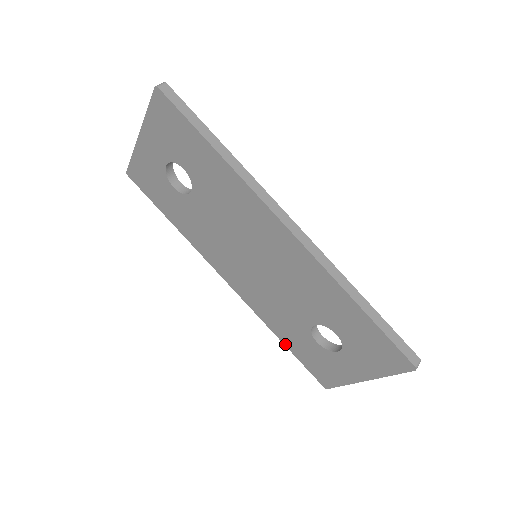
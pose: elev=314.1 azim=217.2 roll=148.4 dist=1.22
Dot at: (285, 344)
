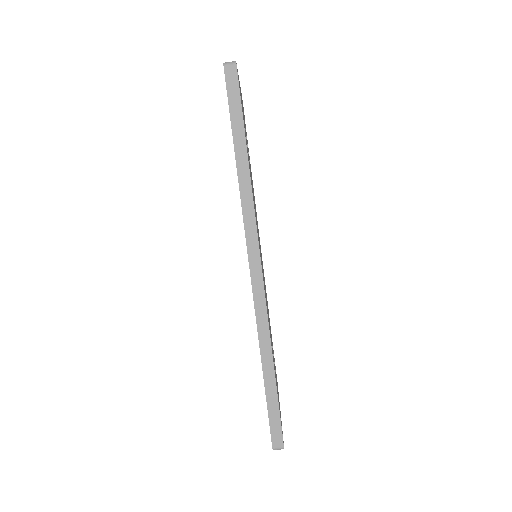
Dot at: occluded
